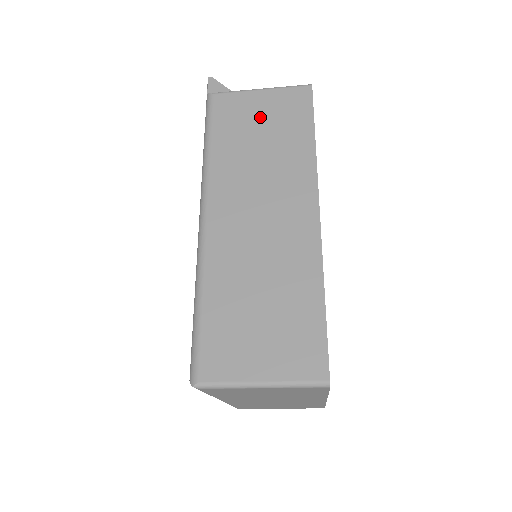
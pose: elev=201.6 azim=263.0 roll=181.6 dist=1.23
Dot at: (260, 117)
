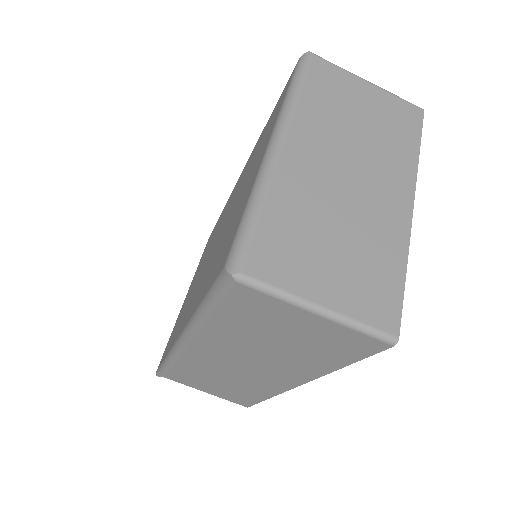
Dot at: occluded
